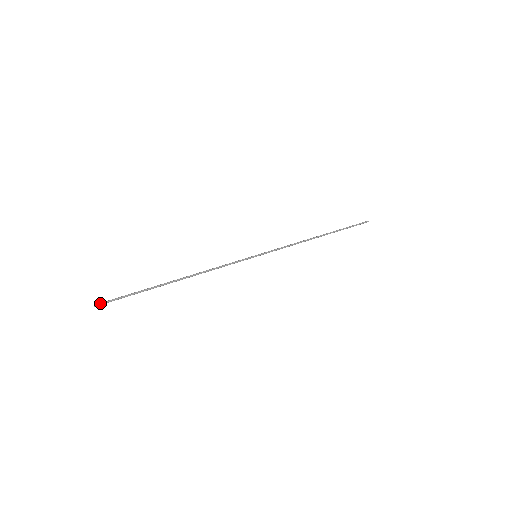
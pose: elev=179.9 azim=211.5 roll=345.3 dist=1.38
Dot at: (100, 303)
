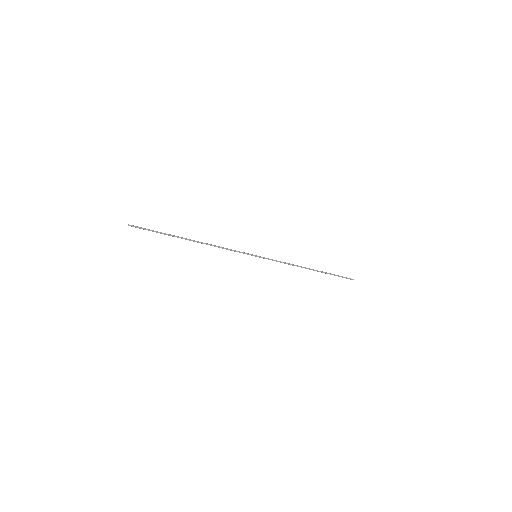
Dot at: (133, 226)
